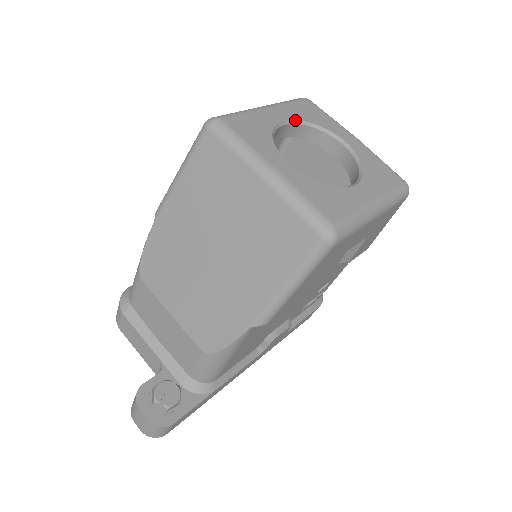
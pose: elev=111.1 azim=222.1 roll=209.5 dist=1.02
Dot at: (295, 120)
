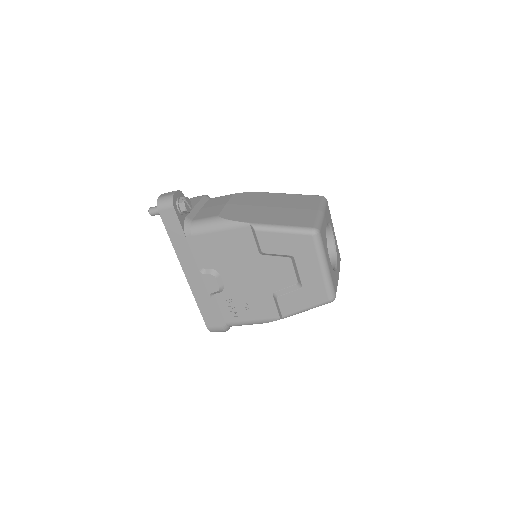
Dot at: (335, 242)
